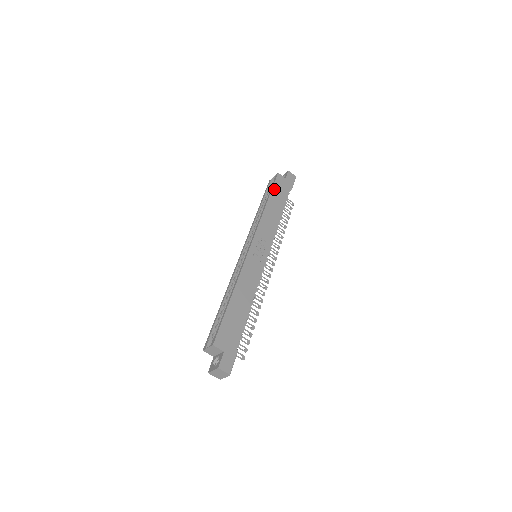
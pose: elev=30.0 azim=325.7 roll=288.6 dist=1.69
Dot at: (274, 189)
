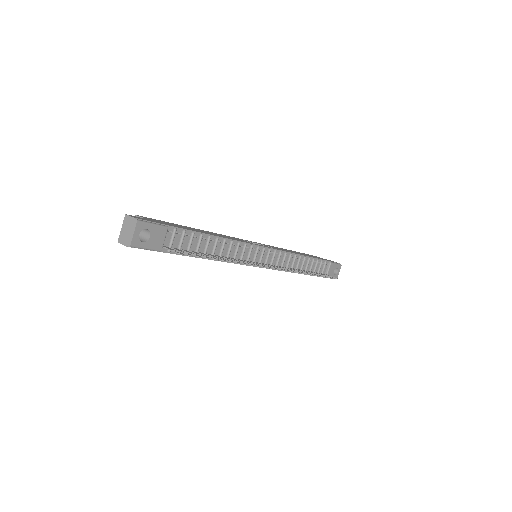
Dot at: occluded
